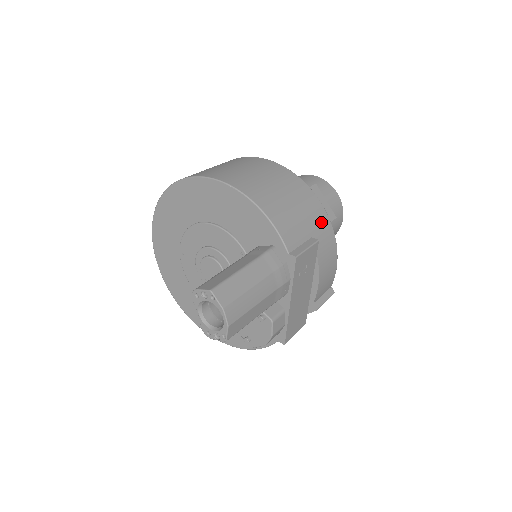
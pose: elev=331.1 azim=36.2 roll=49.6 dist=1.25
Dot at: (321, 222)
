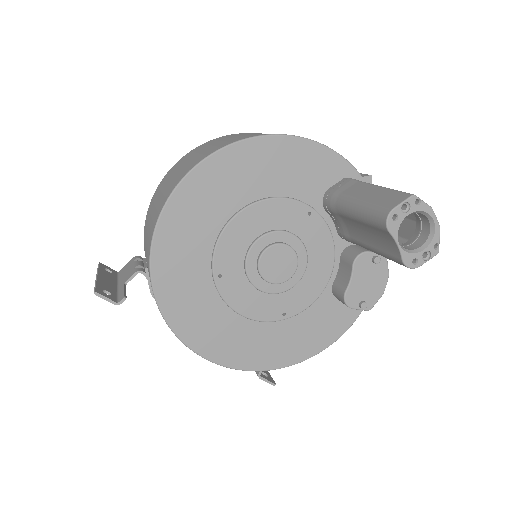
Dot at: occluded
